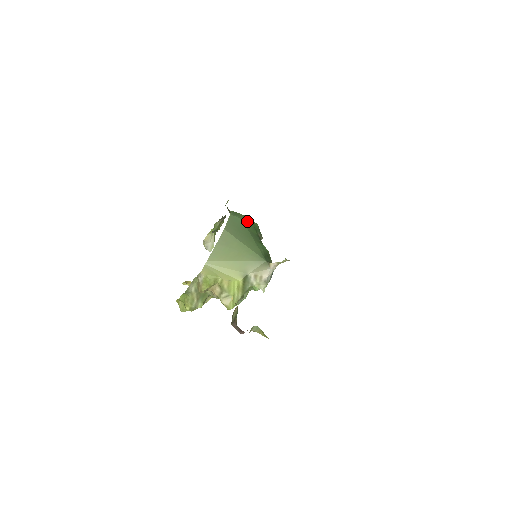
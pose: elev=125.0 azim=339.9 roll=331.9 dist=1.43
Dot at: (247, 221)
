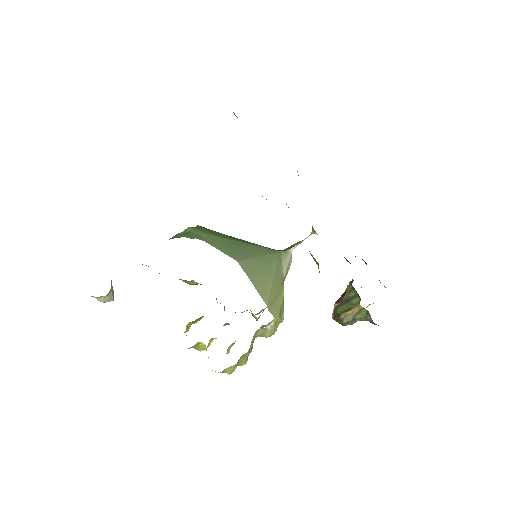
Dot at: (209, 232)
